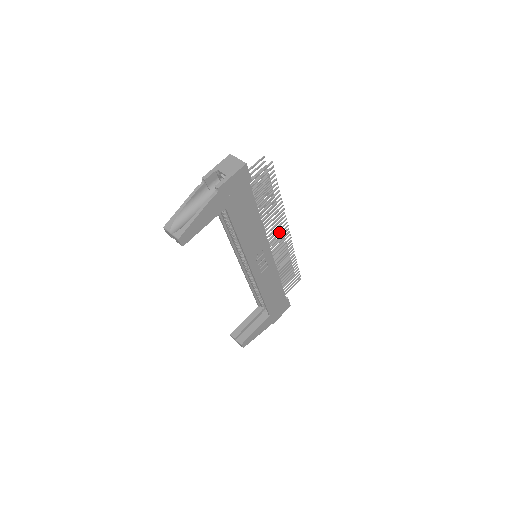
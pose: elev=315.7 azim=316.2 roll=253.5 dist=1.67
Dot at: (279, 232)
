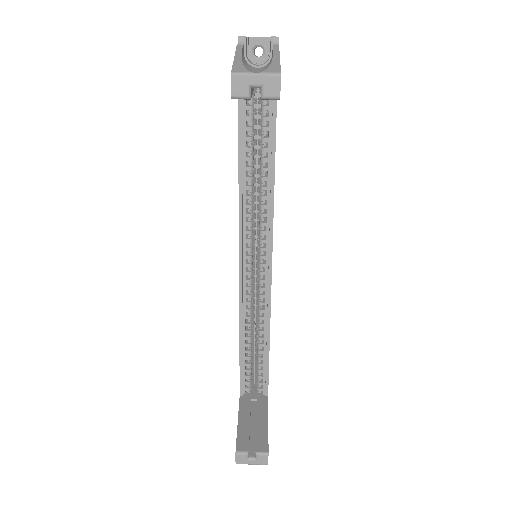
Dot at: occluded
